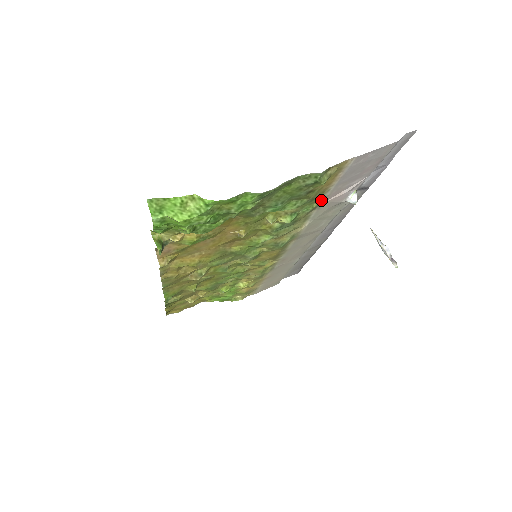
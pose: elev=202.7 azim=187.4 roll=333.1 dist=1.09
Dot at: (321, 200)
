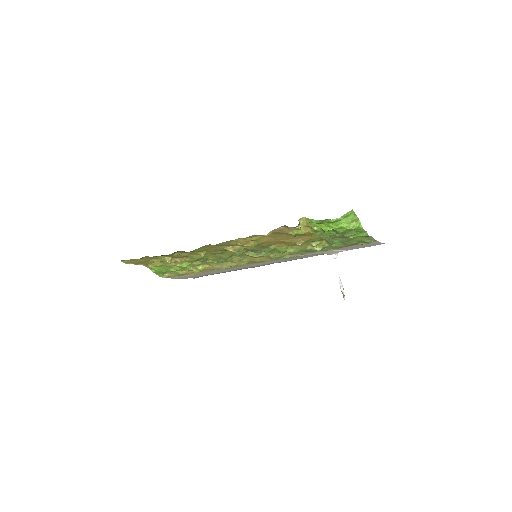
Dot at: occluded
